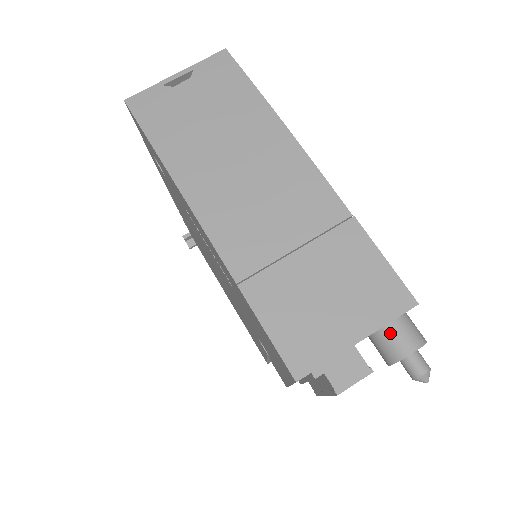
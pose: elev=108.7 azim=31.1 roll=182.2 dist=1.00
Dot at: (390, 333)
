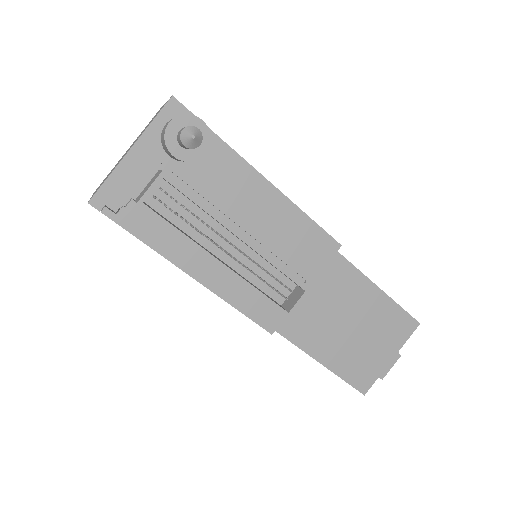
Dot at: (162, 132)
